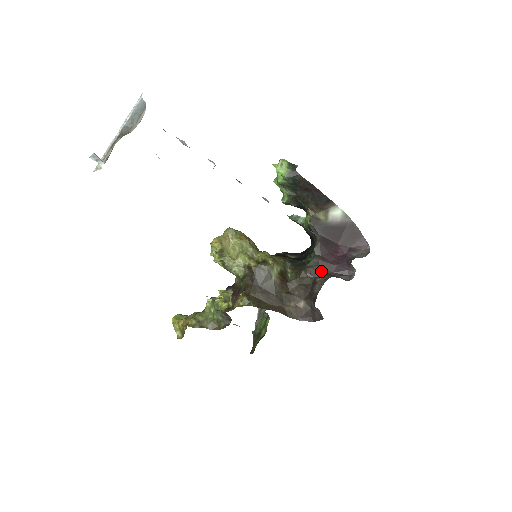
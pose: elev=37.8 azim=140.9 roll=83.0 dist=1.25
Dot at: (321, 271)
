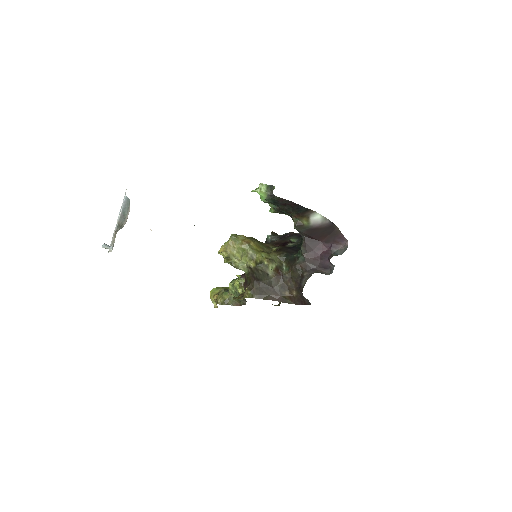
Dot at: (307, 267)
